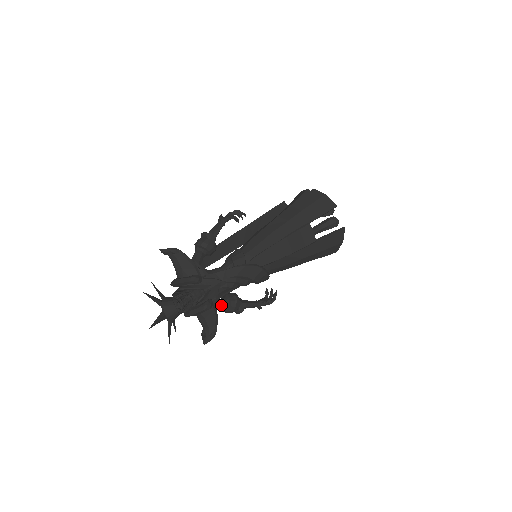
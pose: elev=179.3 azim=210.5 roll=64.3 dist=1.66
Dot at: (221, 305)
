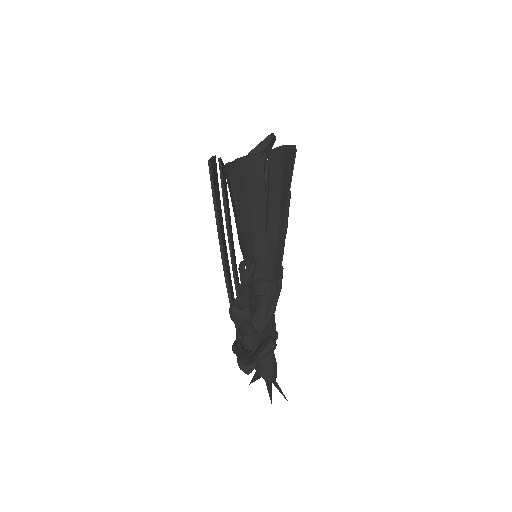
Dot at: occluded
